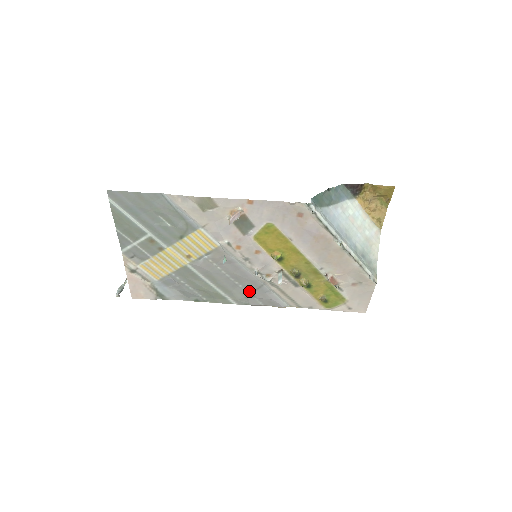
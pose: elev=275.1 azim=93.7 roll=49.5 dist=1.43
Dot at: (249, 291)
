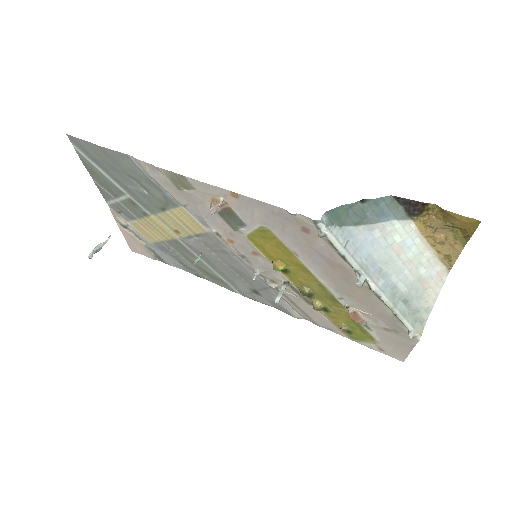
Dot at: (253, 288)
